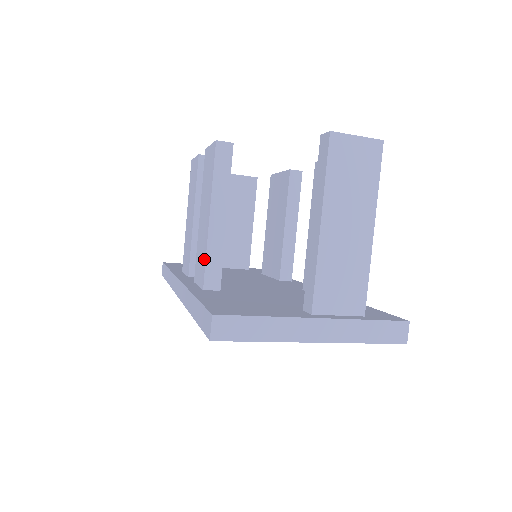
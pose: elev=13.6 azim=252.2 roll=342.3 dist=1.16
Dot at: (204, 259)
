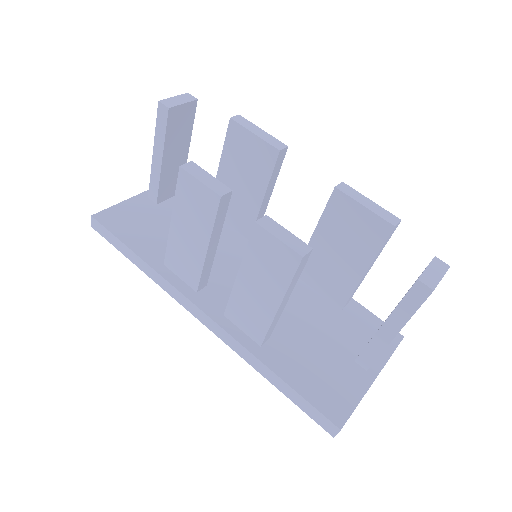
Dot at: (263, 328)
